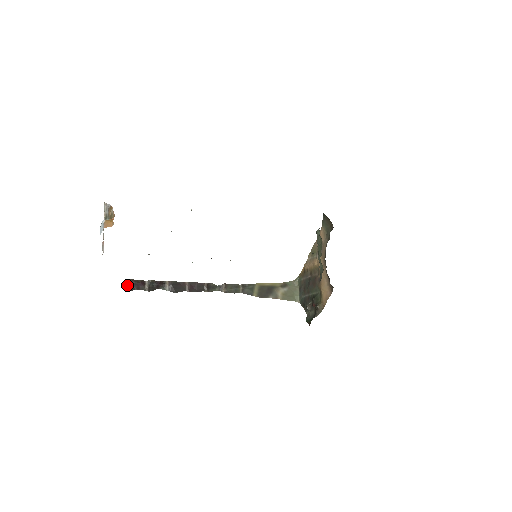
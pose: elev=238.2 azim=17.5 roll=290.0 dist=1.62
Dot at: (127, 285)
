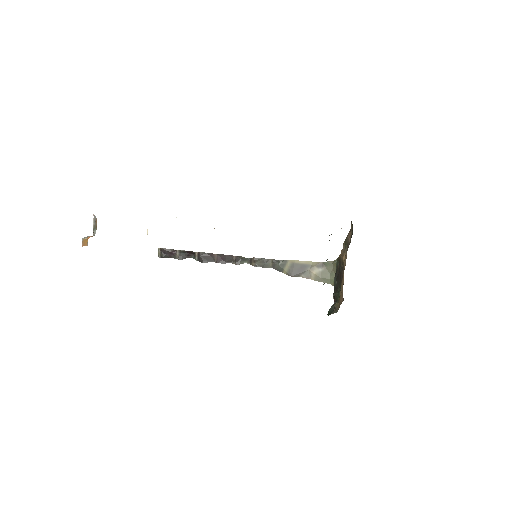
Dot at: (160, 253)
